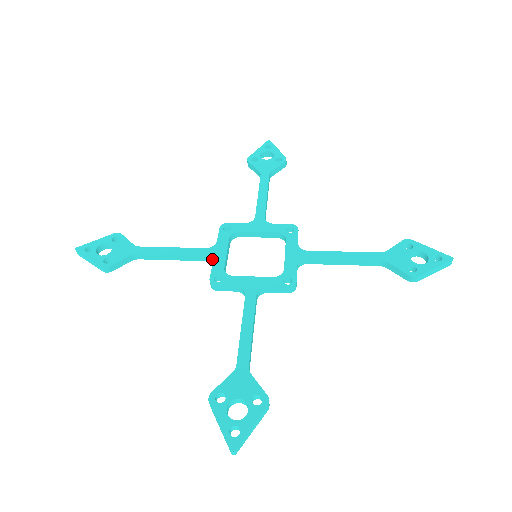
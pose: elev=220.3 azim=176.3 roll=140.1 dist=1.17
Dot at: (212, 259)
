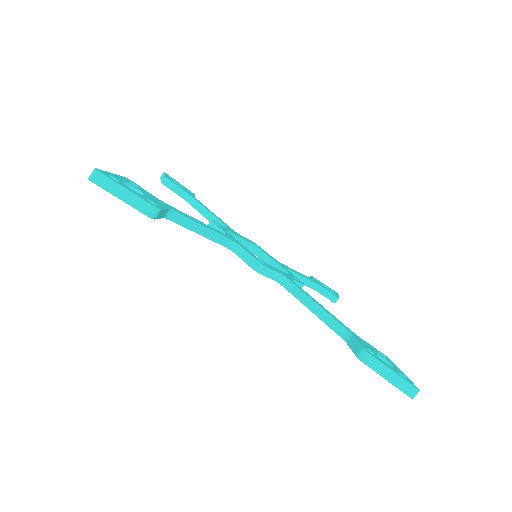
Dot at: (228, 228)
